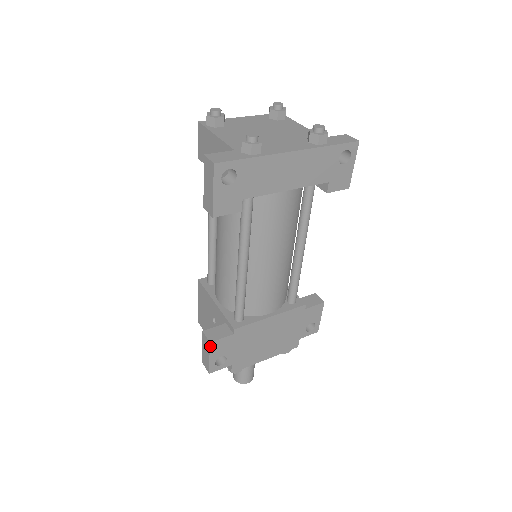
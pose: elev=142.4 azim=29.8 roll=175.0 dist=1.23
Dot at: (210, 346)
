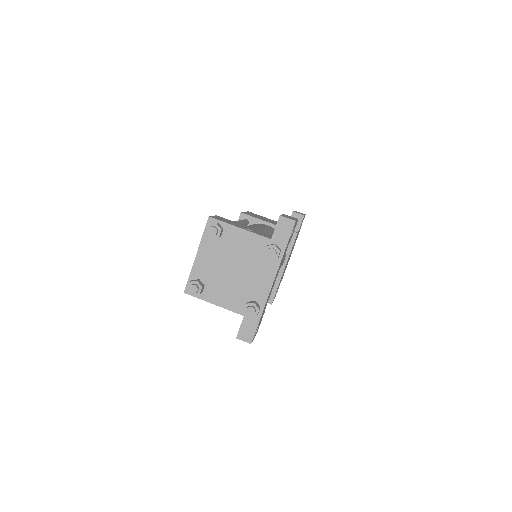
Dot at: occluded
